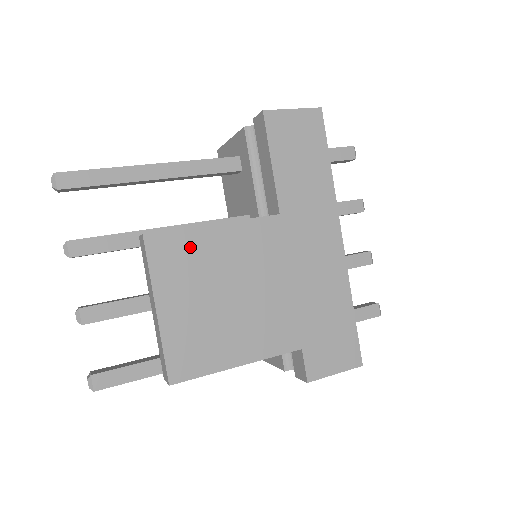
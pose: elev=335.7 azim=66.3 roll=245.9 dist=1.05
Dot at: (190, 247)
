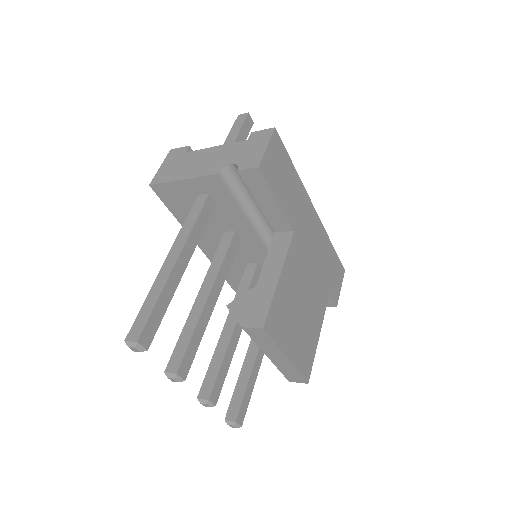
Dot at: (280, 305)
